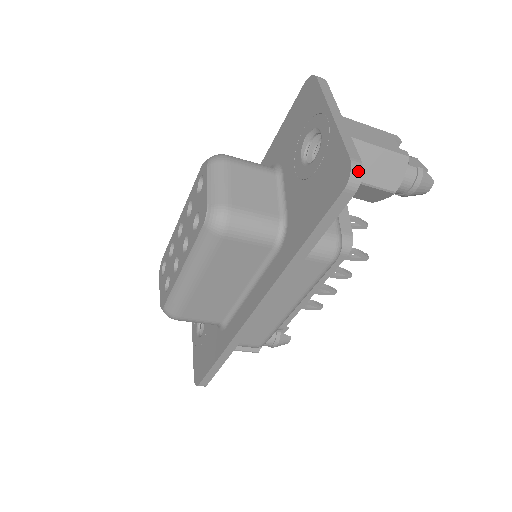
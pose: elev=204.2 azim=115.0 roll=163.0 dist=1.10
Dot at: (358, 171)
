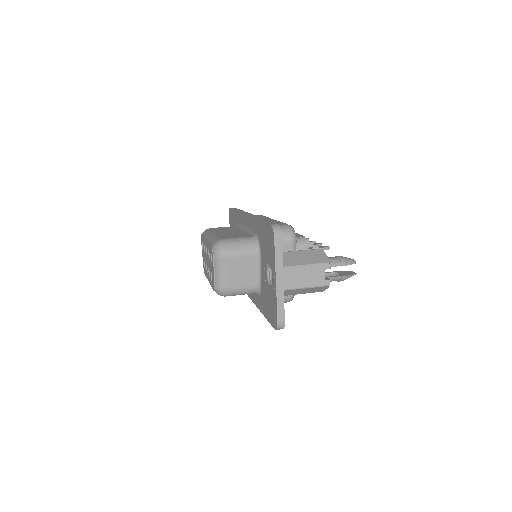
Dot at: (281, 327)
